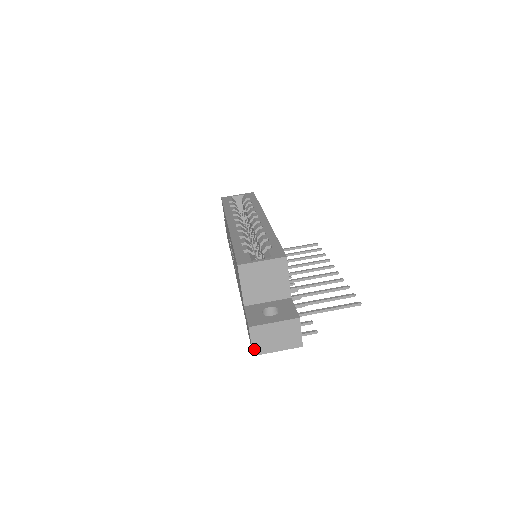
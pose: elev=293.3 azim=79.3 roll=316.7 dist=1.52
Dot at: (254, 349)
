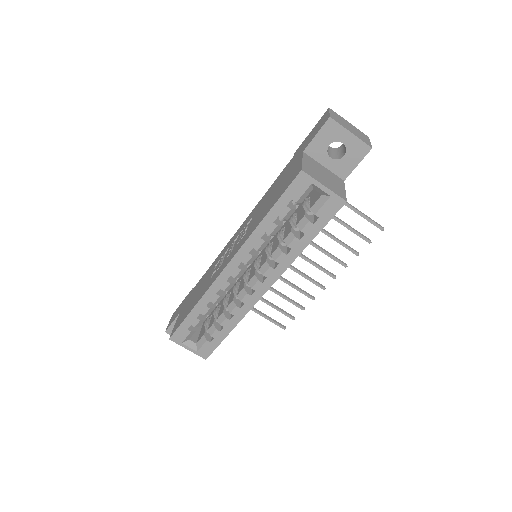
Dot at: occluded
